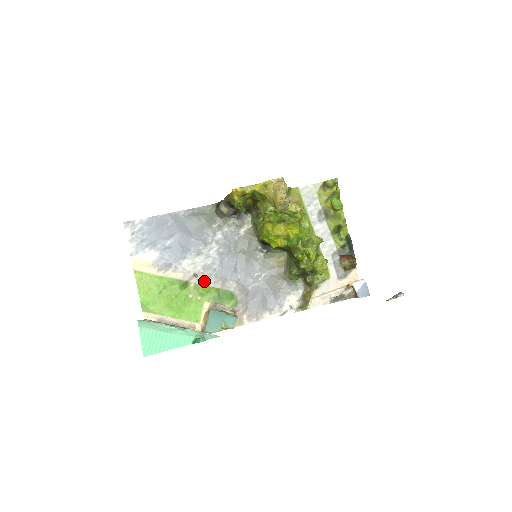
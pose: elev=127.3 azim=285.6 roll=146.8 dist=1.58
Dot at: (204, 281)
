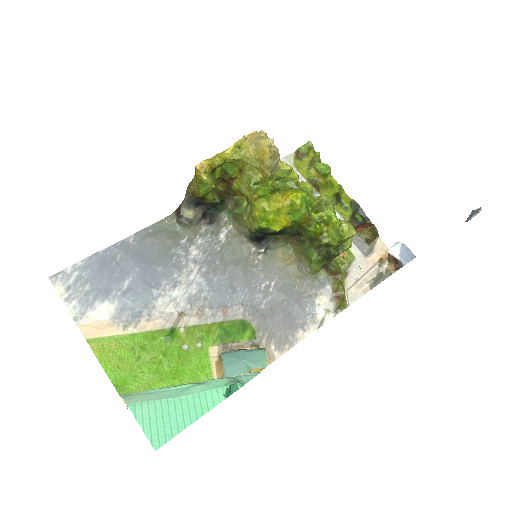
Dot at: (197, 319)
